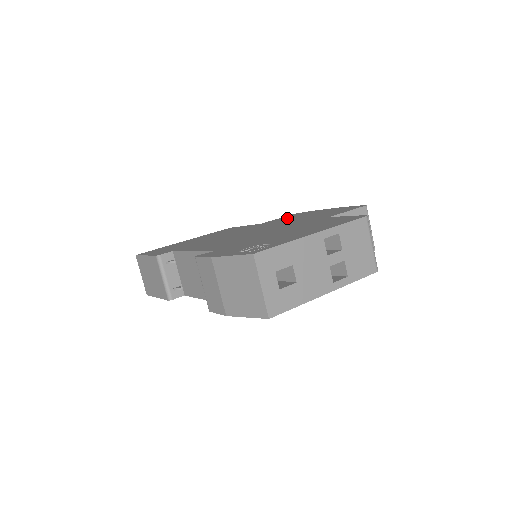
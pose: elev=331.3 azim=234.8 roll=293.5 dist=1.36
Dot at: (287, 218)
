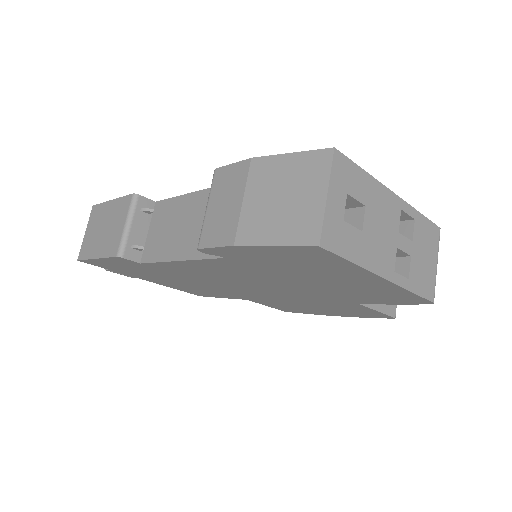
Dot at: occluded
